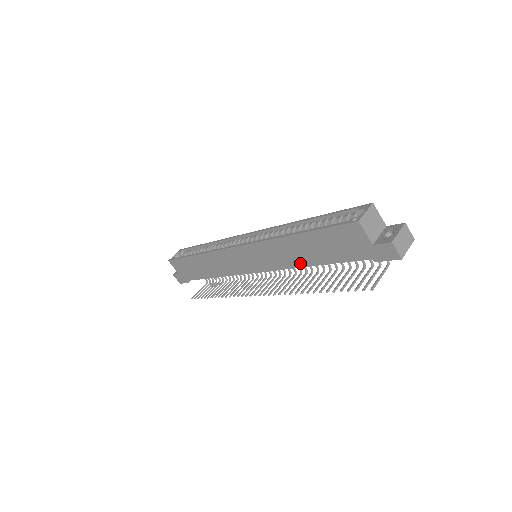
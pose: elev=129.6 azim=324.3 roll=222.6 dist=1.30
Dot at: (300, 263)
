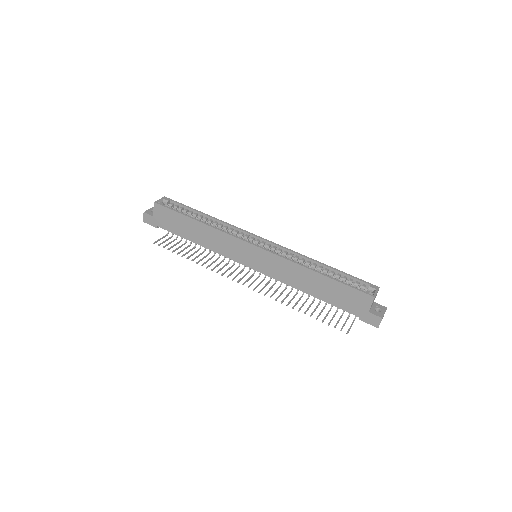
Dot at: (301, 287)
